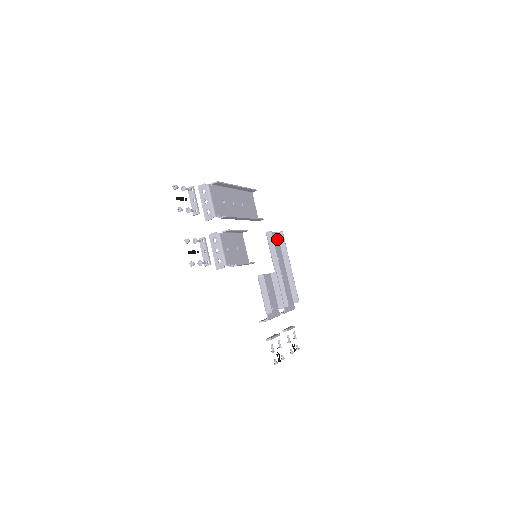
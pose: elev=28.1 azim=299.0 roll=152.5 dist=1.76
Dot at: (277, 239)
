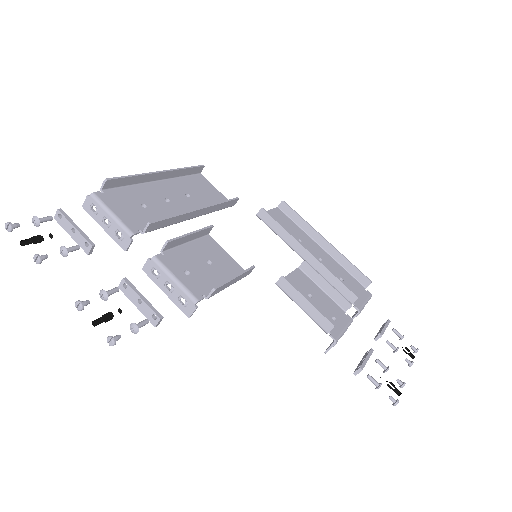
Dot at: (282, 216)
